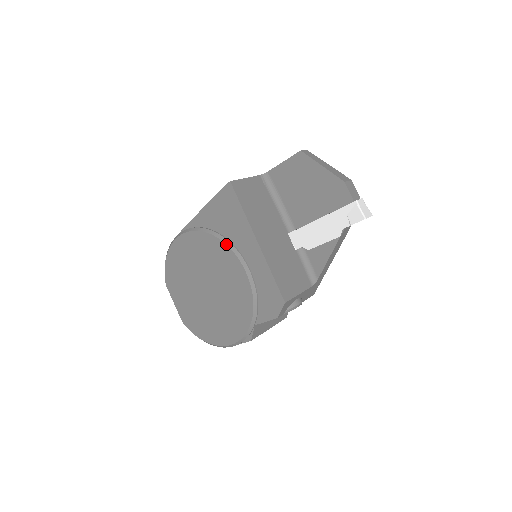
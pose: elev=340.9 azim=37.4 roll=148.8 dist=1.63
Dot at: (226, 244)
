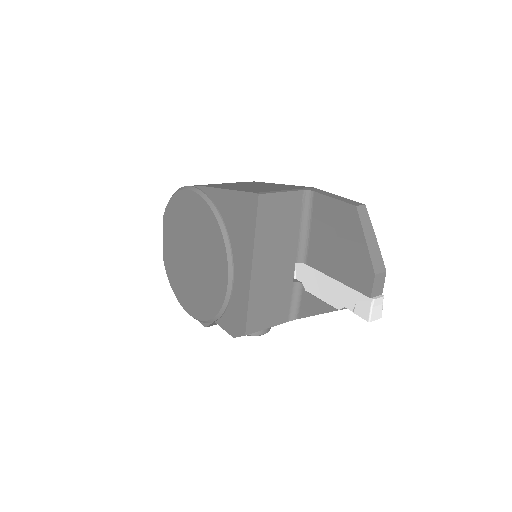
Dot at: (225, 243)
